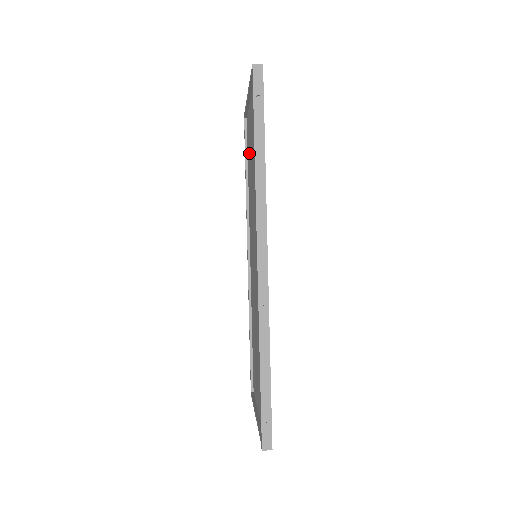
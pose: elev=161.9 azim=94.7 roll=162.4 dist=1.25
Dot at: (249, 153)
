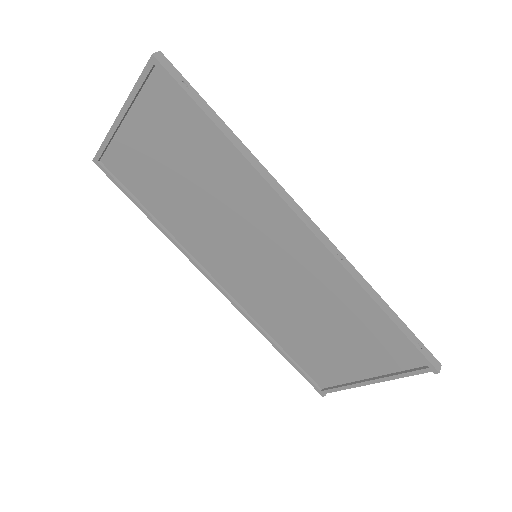
Dot at: (148, 182)
